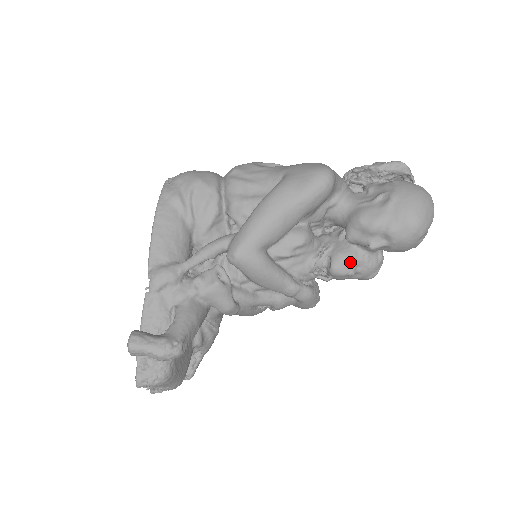
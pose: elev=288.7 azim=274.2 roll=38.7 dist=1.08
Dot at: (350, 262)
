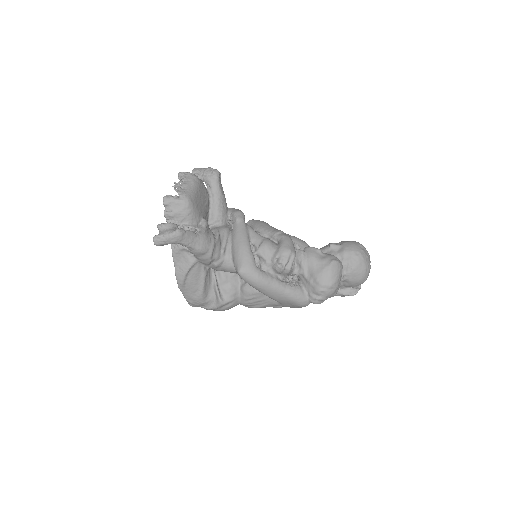
Dot at: occluded
